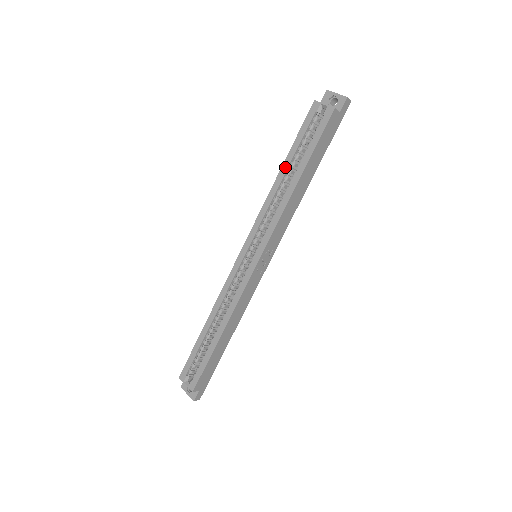
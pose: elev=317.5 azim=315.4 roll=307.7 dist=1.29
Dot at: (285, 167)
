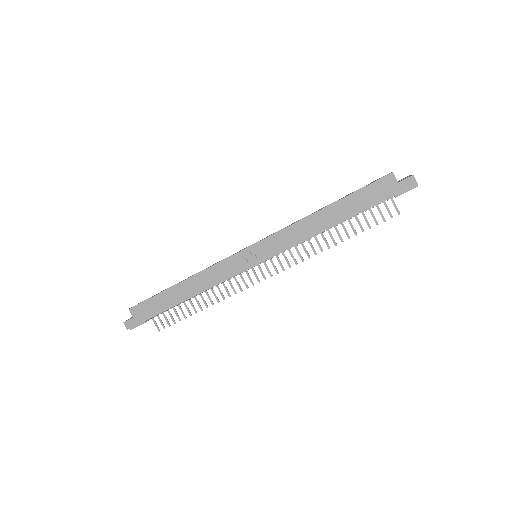
Dot at: occluded
